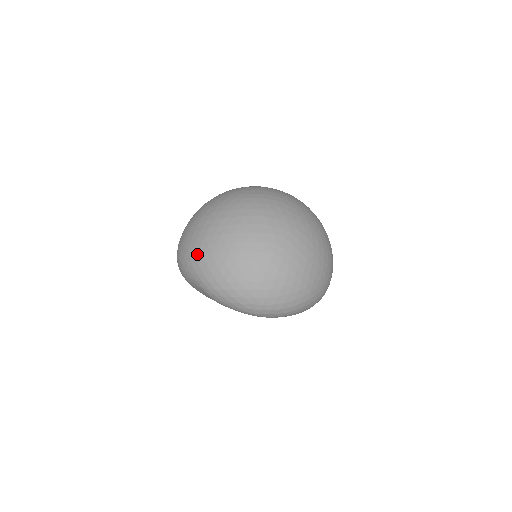
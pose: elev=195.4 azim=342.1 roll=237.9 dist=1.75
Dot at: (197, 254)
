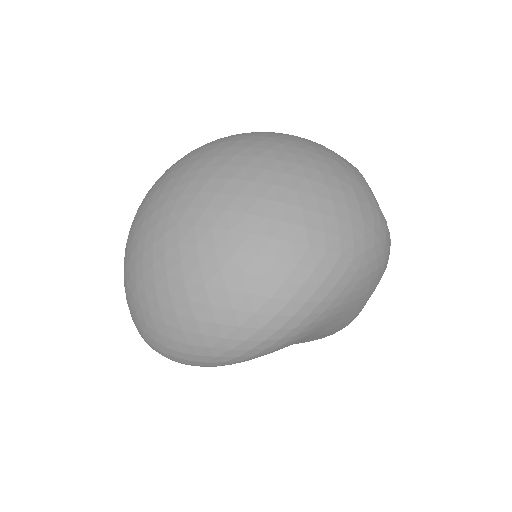
Dot at: (130, 313)
